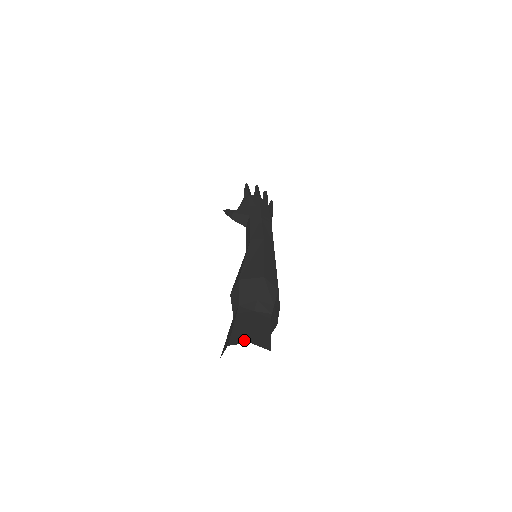
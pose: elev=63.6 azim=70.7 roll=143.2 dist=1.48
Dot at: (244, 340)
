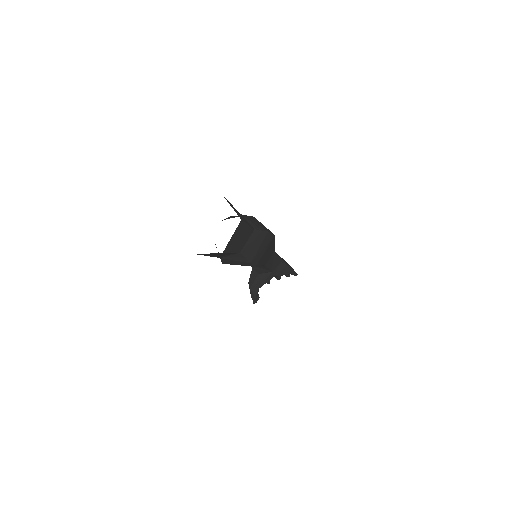
Dot at: occluded
